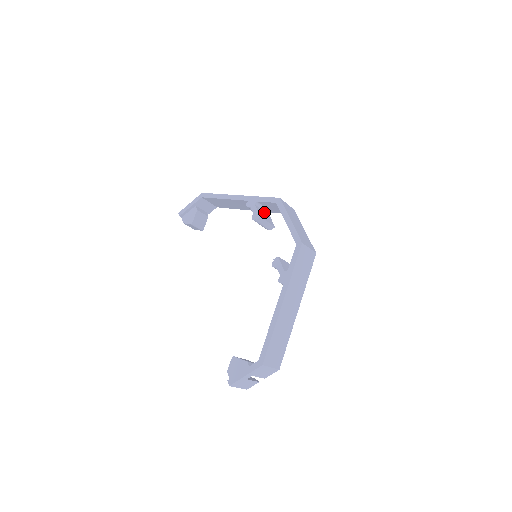
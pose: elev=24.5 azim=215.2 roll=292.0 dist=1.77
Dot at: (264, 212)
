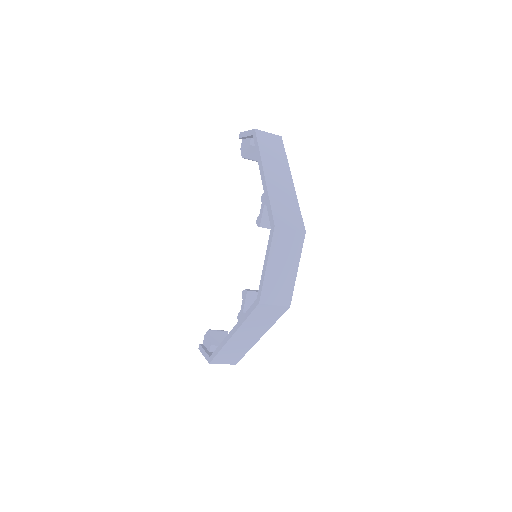
Dot at: occluded
